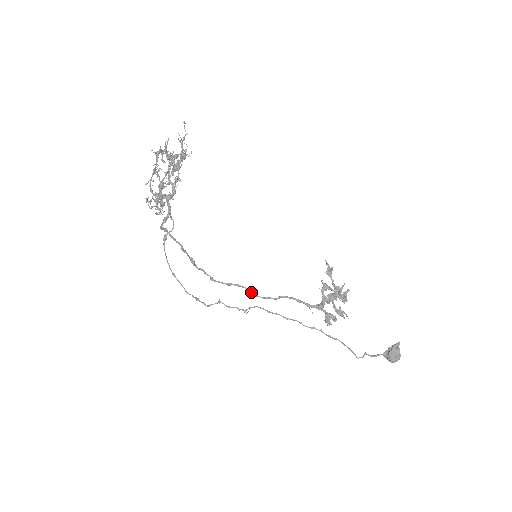
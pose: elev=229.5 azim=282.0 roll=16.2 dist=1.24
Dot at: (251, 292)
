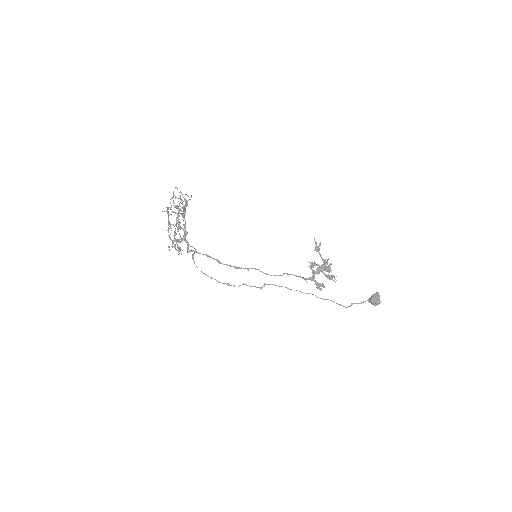
Dot at: (264, 273)
